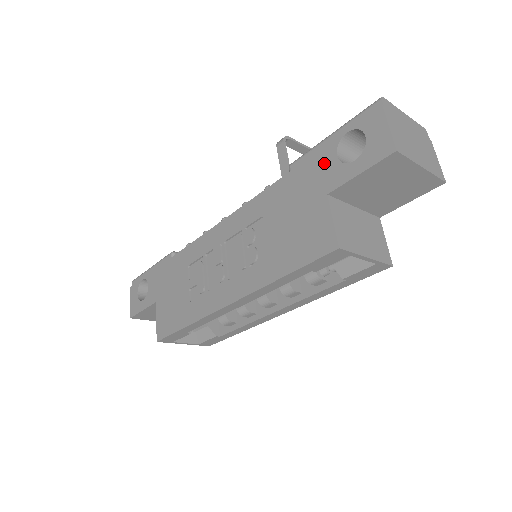
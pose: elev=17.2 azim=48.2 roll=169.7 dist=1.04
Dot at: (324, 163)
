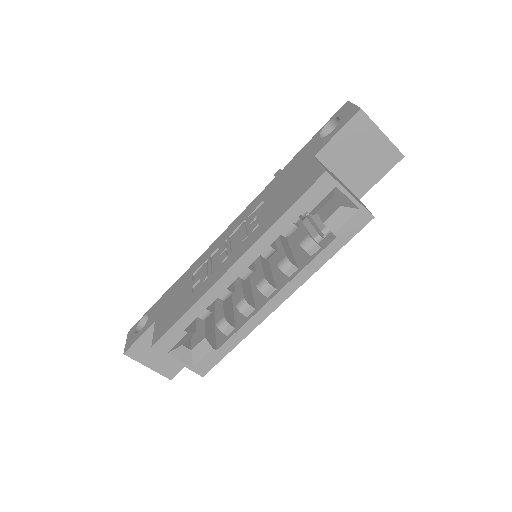
Dot at: (311, 146)
